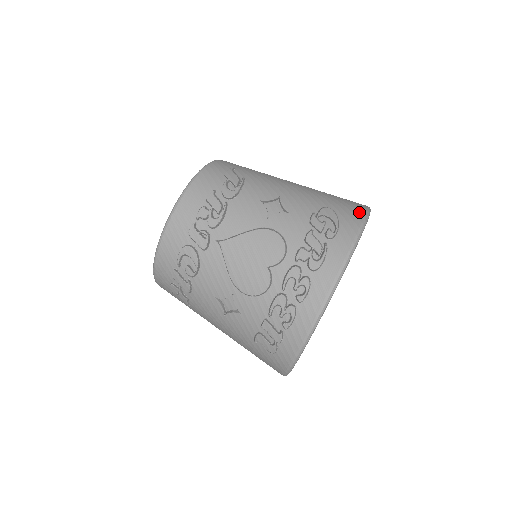
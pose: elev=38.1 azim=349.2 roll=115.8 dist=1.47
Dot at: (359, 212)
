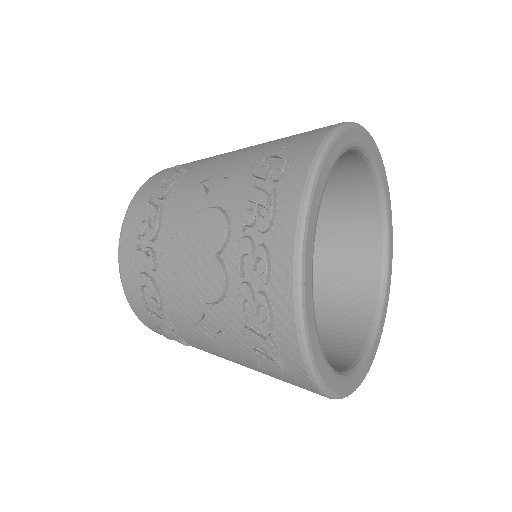
Dot at: (323, 131)
